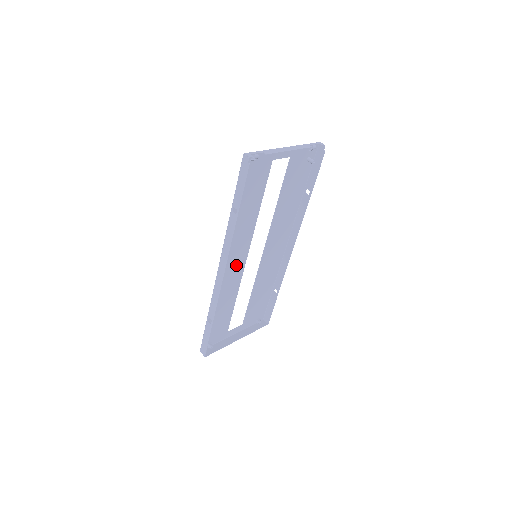
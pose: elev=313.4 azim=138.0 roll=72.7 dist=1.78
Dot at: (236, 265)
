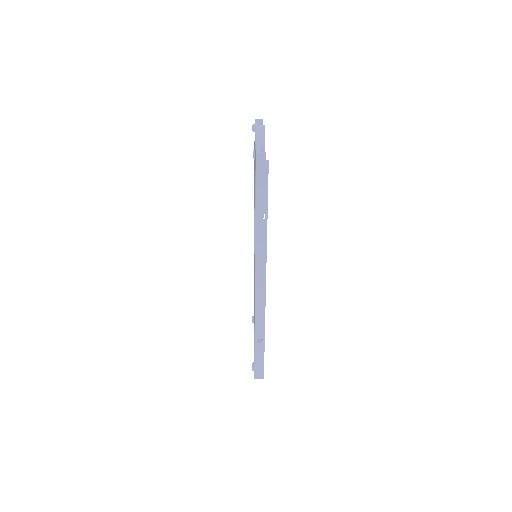
Dot at: occluded
